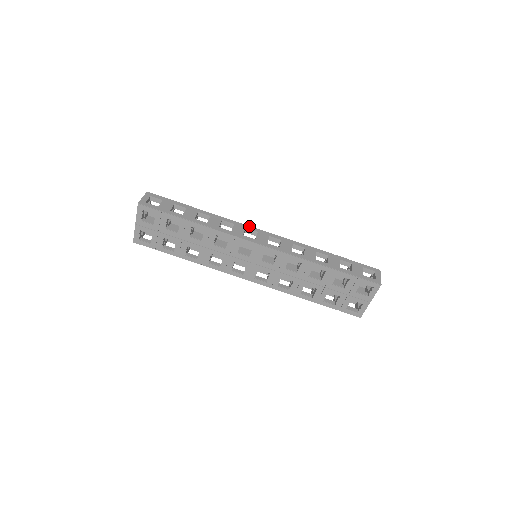
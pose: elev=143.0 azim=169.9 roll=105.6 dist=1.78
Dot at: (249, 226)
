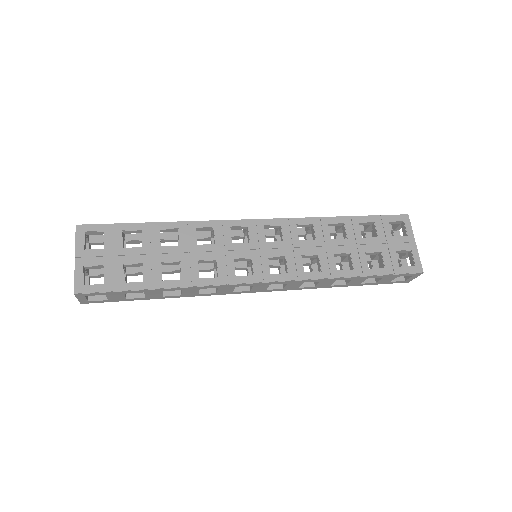
Dot at: occluded
